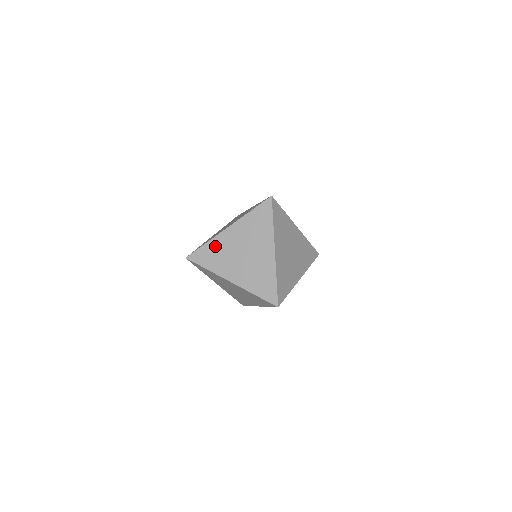
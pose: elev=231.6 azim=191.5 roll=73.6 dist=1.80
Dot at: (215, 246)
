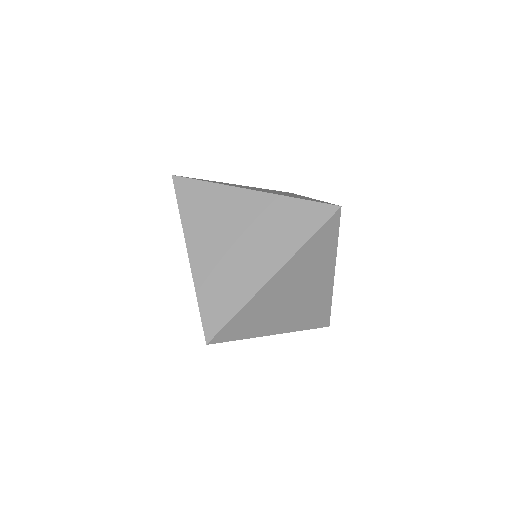
Dot at: occluded
